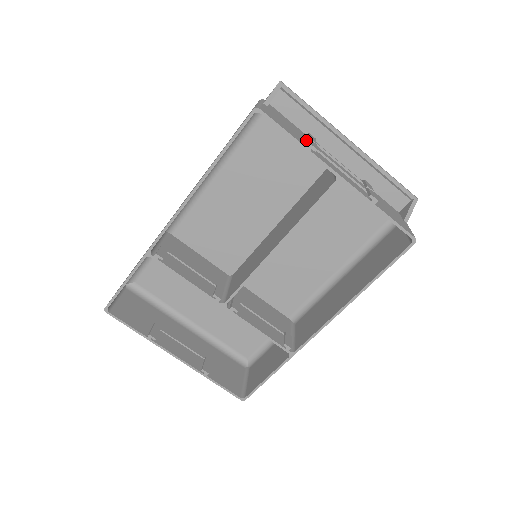
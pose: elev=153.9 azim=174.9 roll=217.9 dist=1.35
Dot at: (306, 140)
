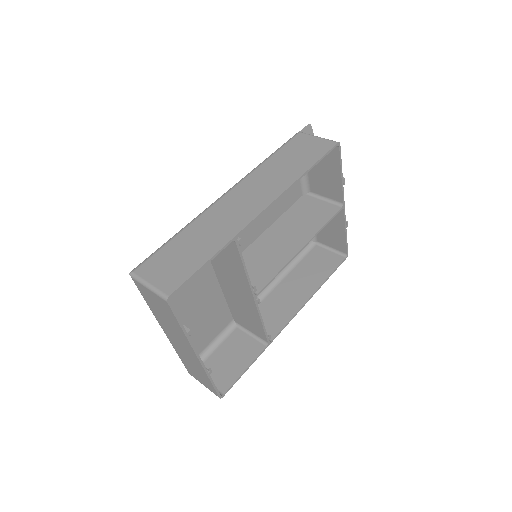
Dot at: (325, 173)
